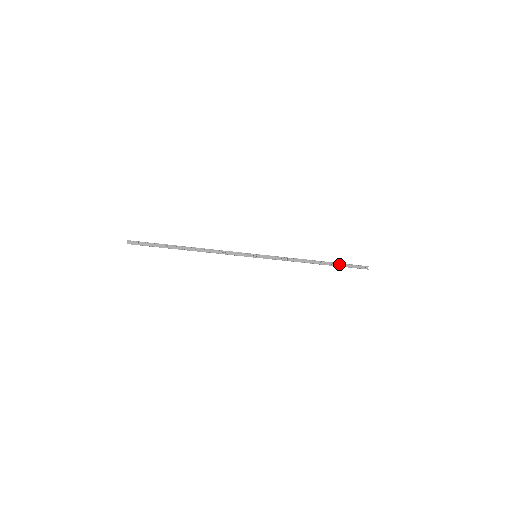
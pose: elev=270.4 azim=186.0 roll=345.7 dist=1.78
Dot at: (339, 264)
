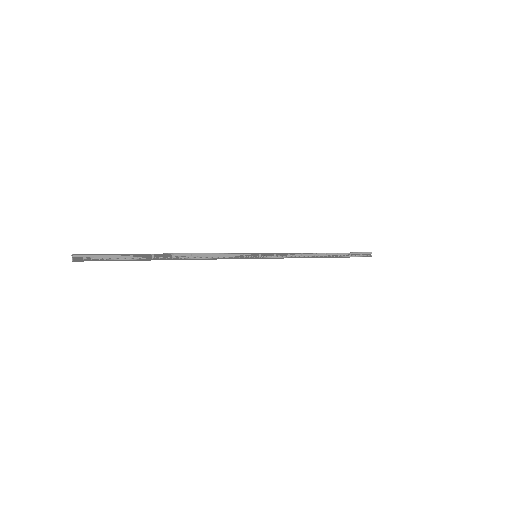
Dot at: (344, 254)
